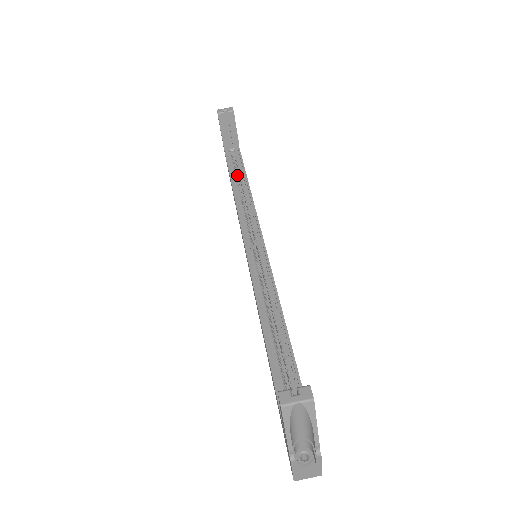
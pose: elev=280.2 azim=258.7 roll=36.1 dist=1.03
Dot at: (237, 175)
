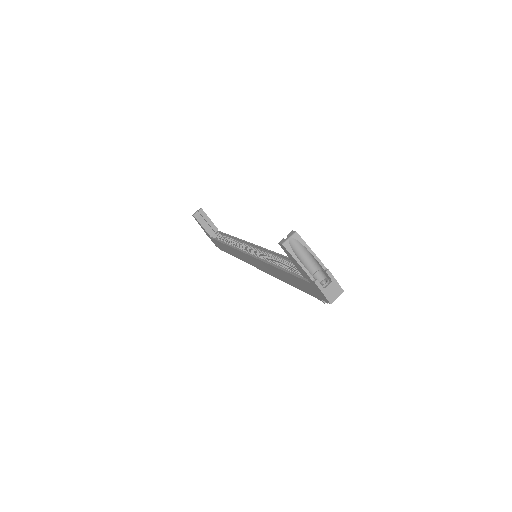
Dot at: occluded
